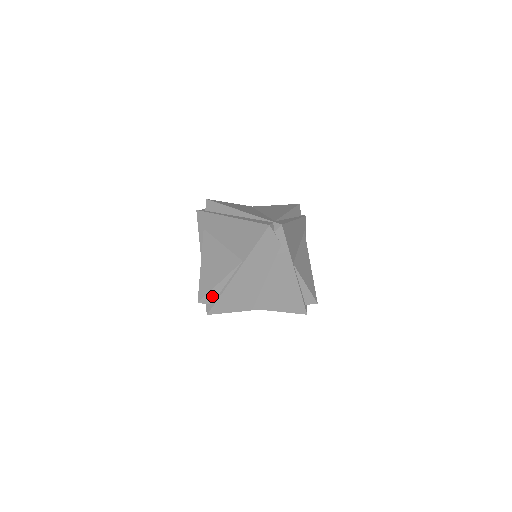
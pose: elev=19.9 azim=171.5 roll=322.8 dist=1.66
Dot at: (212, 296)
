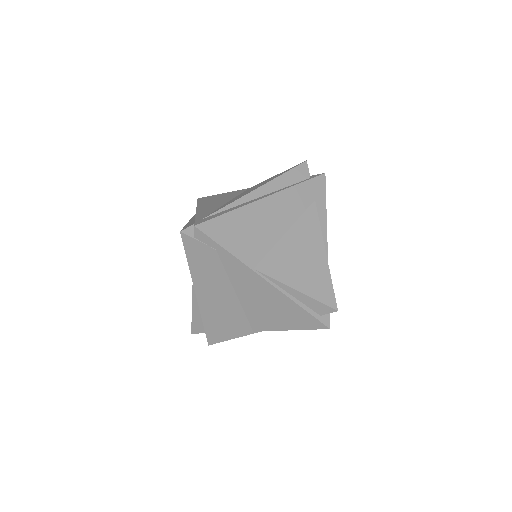
Dot at: (198, 324)
